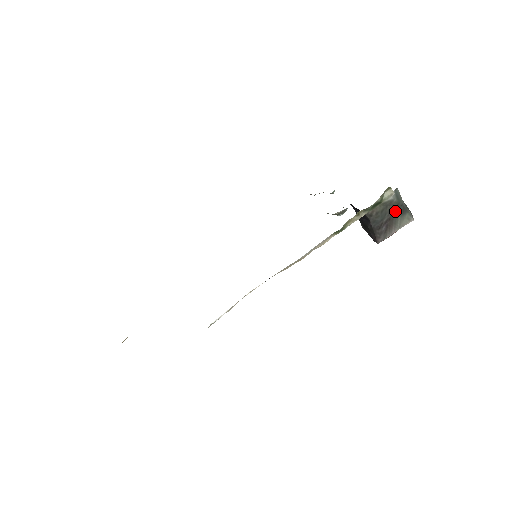
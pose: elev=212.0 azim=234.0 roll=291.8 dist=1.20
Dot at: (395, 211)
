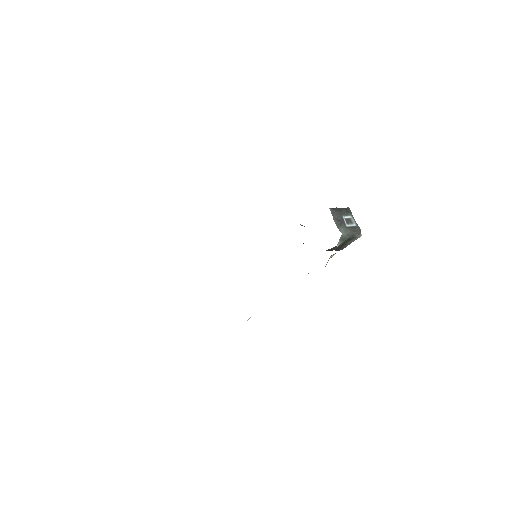
Dot at: (344, 242)
